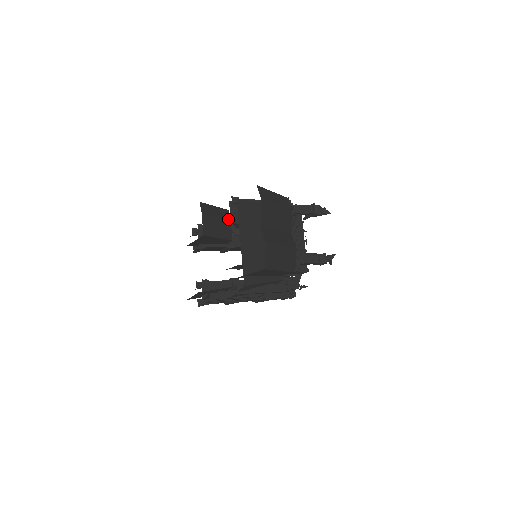
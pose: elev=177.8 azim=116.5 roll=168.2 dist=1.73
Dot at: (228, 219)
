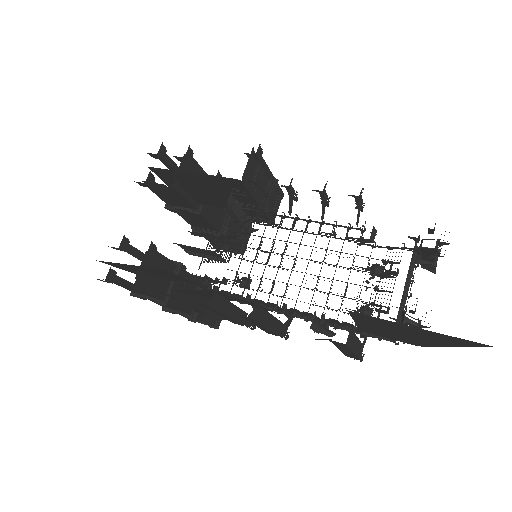
Dot at: occluded
